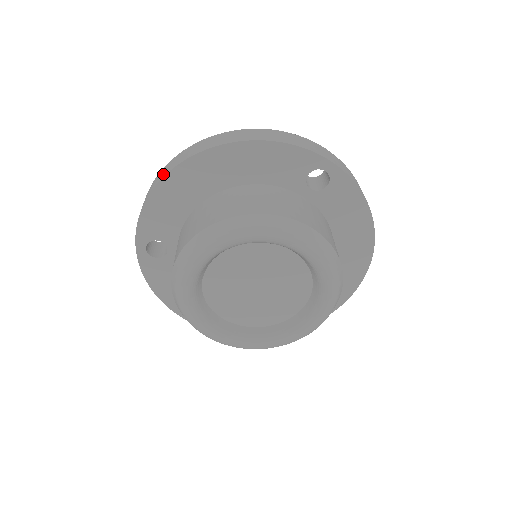
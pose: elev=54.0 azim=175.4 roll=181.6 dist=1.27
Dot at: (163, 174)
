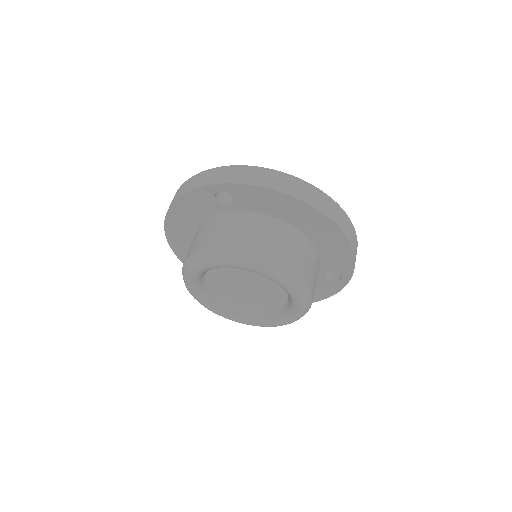
Dot at: occluded
